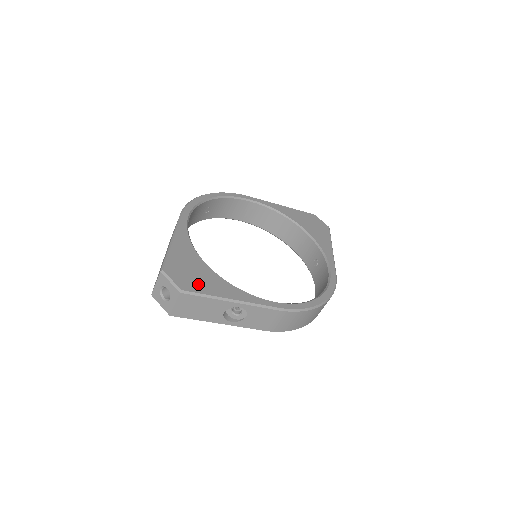
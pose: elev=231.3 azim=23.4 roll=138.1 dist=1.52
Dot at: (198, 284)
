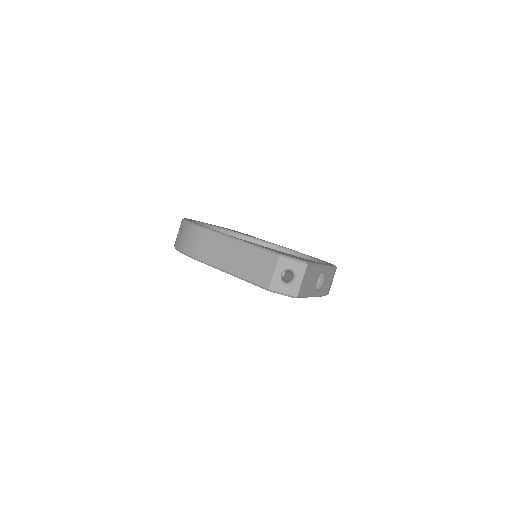
Dot at: (301, 259)
